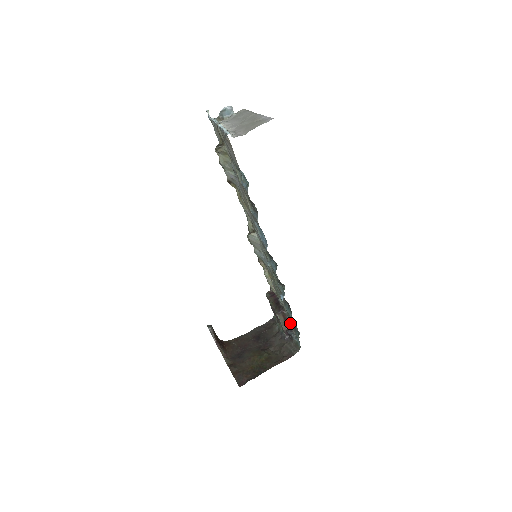
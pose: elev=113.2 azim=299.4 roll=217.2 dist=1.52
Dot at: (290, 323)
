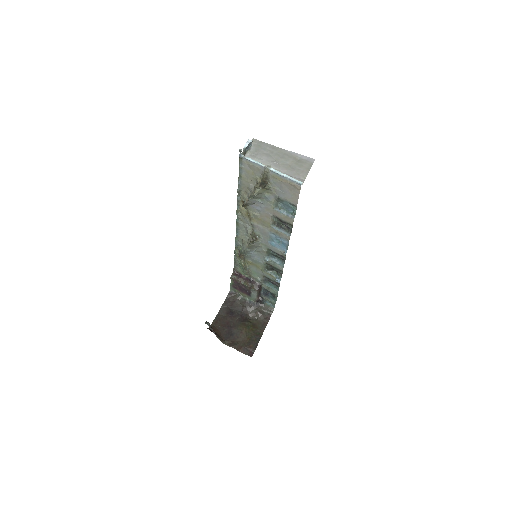
Dot at: (260, 293)
